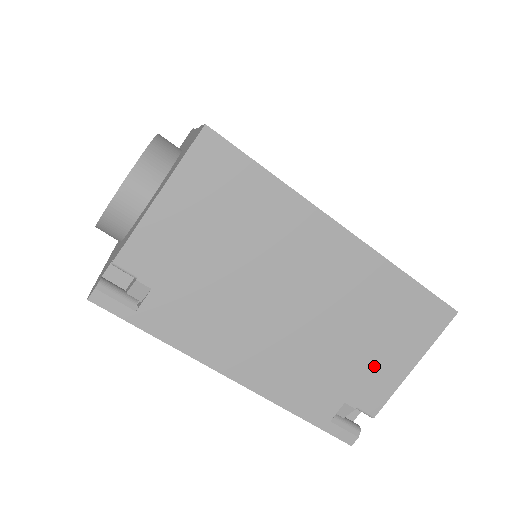
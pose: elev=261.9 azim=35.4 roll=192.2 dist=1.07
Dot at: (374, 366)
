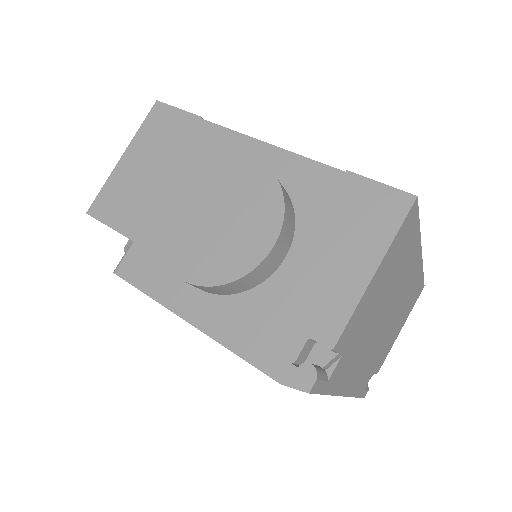
Dot at: (391, 340)
